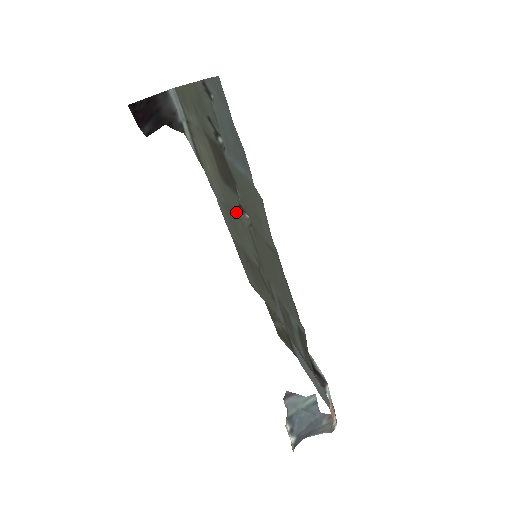
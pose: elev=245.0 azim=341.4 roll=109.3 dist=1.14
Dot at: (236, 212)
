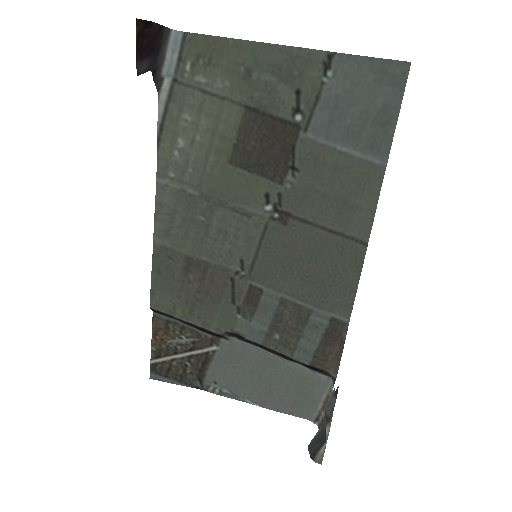
Dot at: (239, 204)
